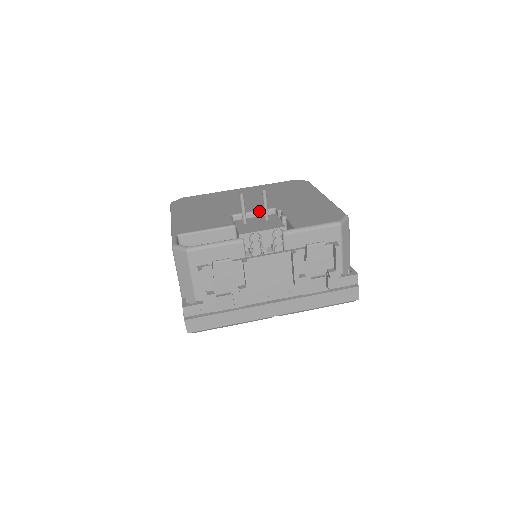
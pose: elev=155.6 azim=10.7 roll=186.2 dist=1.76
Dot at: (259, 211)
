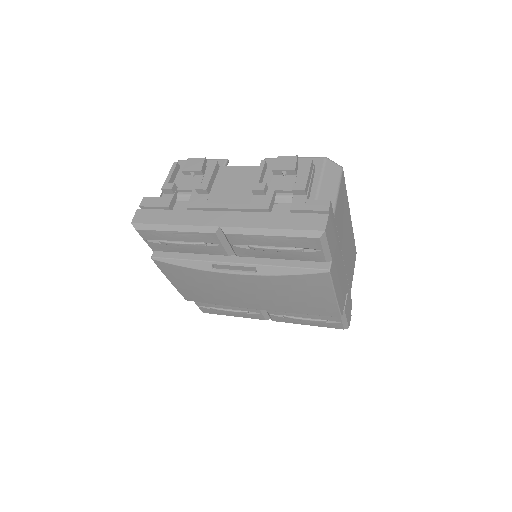
Dot at: occluded
